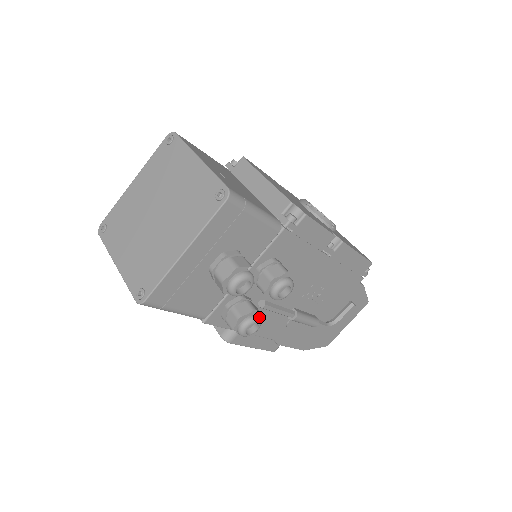
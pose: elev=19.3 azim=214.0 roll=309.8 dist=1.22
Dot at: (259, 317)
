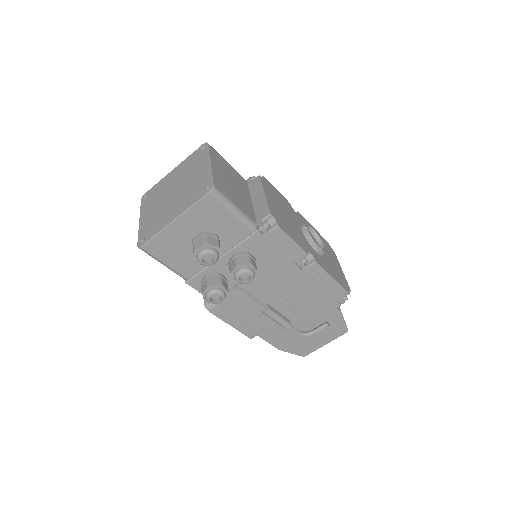
Dot at: (224, 292)
